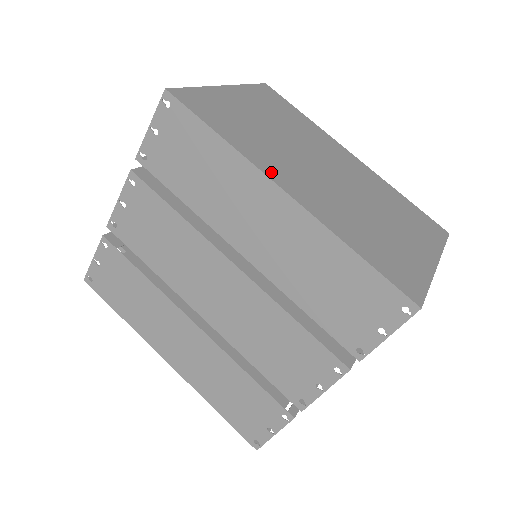
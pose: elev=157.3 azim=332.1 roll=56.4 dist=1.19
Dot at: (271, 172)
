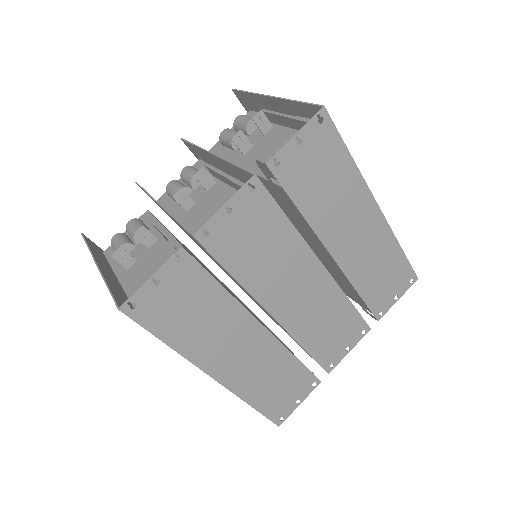
Dot at: occluded
